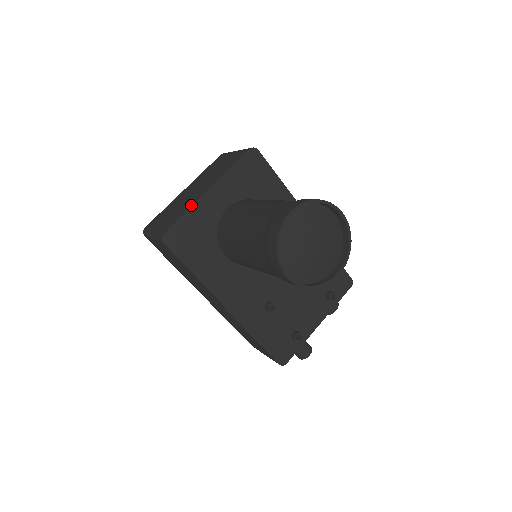
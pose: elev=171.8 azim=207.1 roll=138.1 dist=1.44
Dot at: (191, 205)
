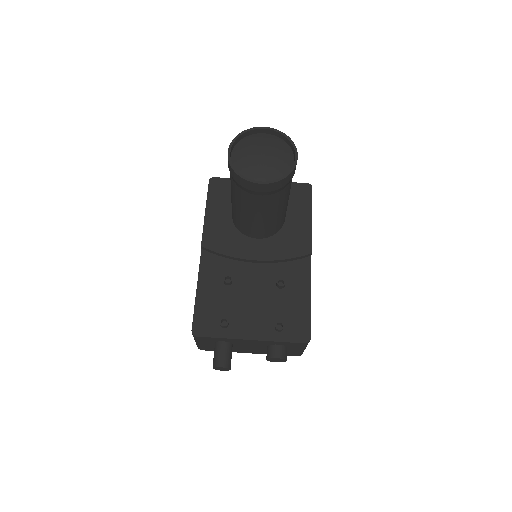
Dot at: occluded
